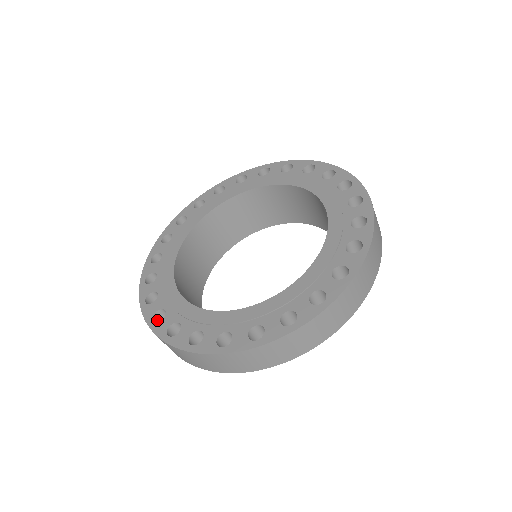
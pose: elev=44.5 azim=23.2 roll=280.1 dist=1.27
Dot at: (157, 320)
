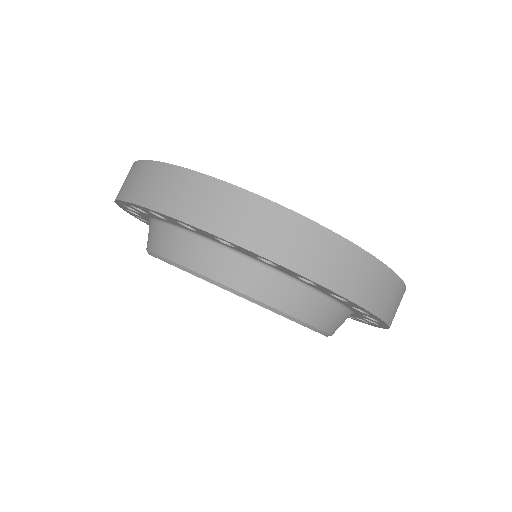
Dot at: occluded
